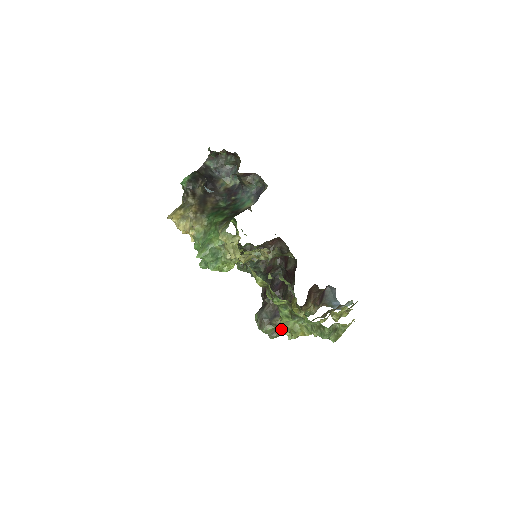
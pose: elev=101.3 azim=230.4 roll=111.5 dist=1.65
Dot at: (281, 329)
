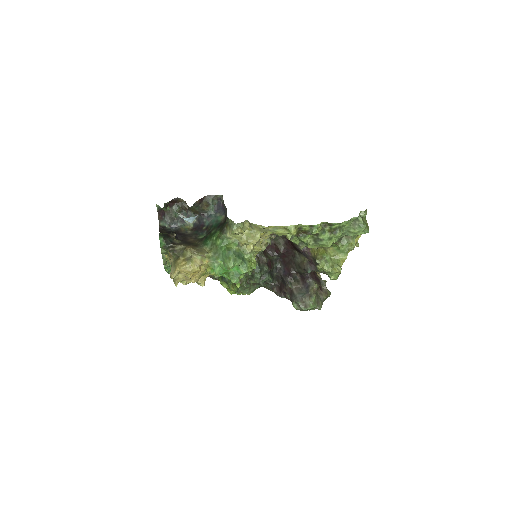
Dot at: (319, 296)
